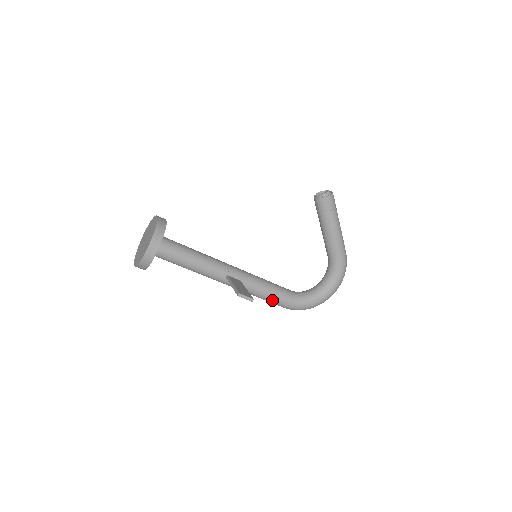
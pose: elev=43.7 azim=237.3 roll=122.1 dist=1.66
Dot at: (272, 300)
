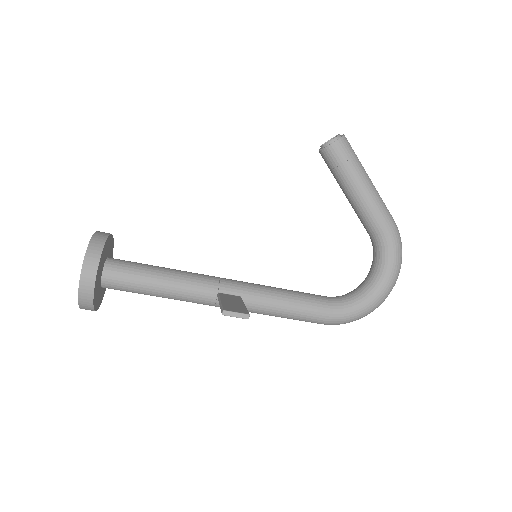
Dot at: (298, 316)
